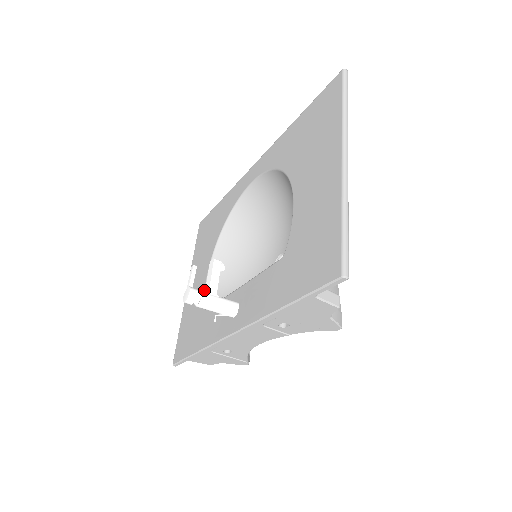
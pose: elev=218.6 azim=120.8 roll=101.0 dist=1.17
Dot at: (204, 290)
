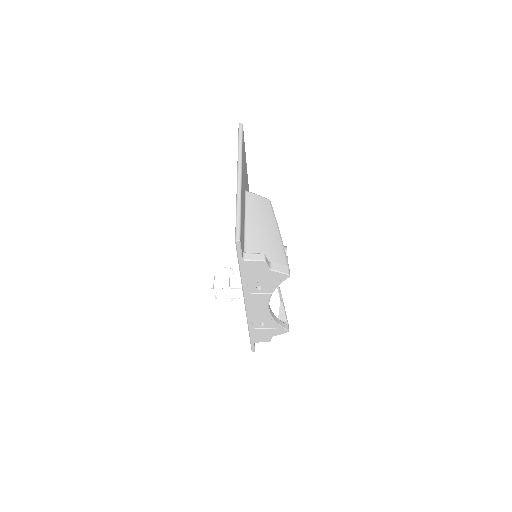
Dot at: occluded
